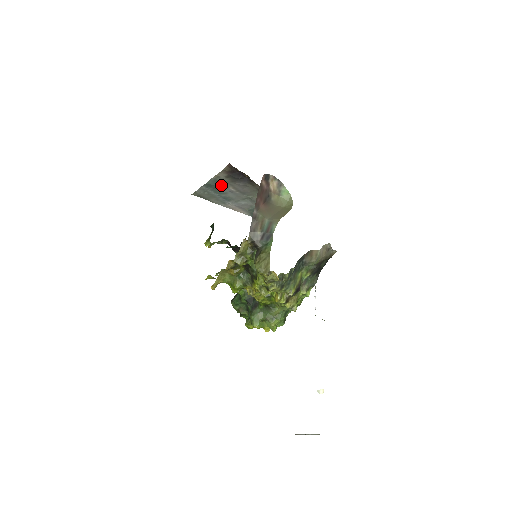
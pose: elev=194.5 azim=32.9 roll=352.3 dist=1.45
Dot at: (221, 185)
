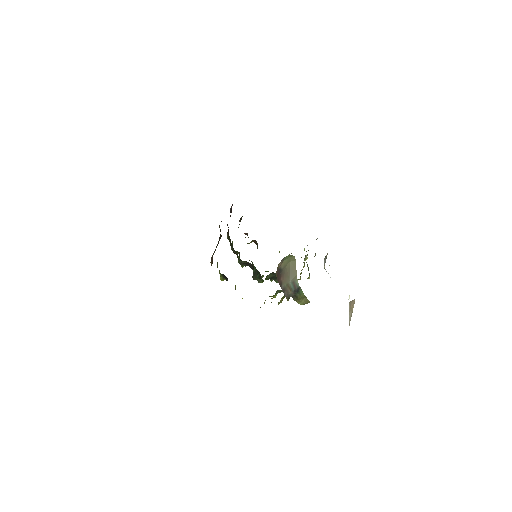
Dot at: occluded
